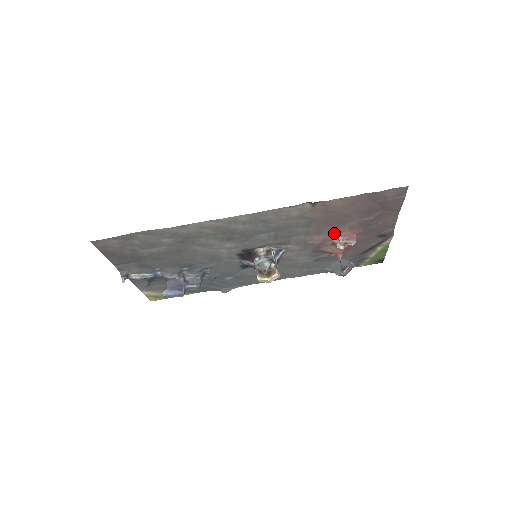
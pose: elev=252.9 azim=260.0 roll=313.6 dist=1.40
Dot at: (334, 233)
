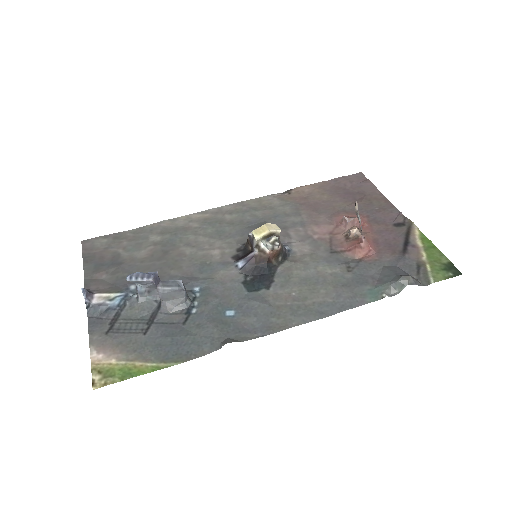
Dot at: (334, 222)
